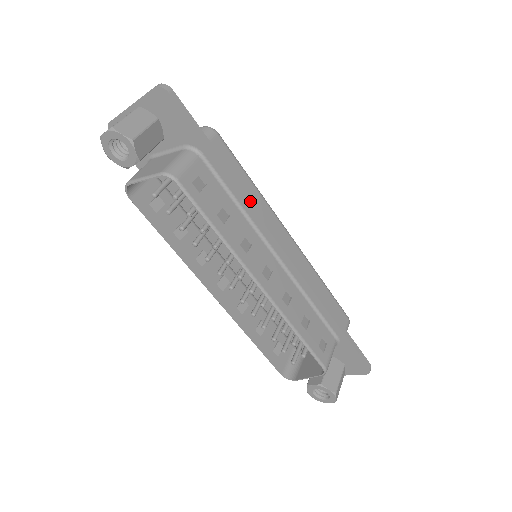
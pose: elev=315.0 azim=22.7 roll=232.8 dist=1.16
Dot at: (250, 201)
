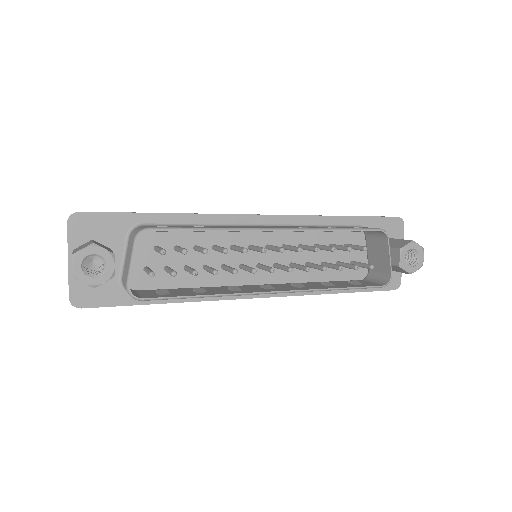
Dot at: (201, 214)
